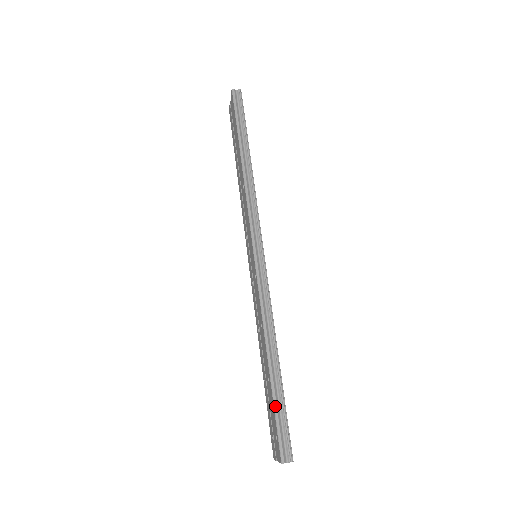
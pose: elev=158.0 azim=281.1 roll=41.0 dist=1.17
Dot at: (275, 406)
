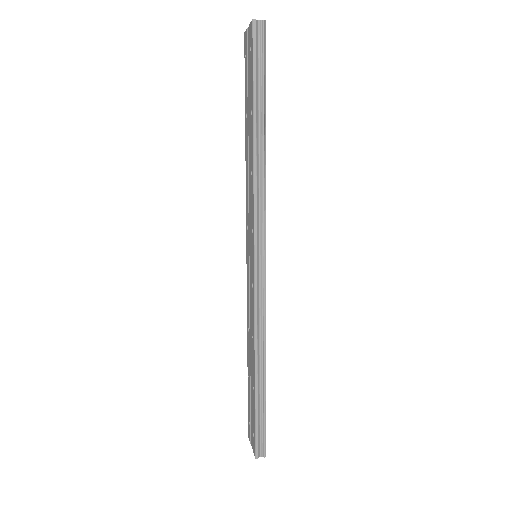
Dot at: (256, 414)
